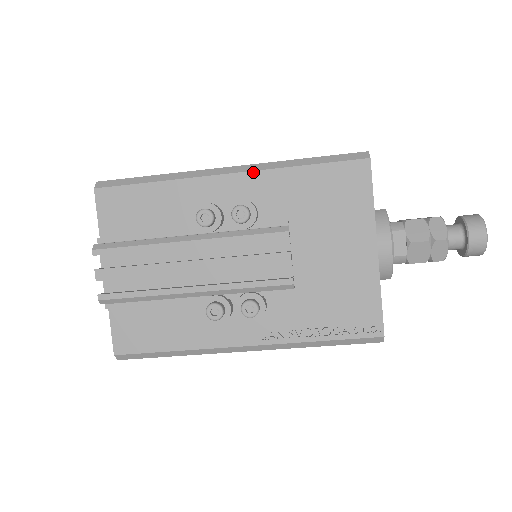
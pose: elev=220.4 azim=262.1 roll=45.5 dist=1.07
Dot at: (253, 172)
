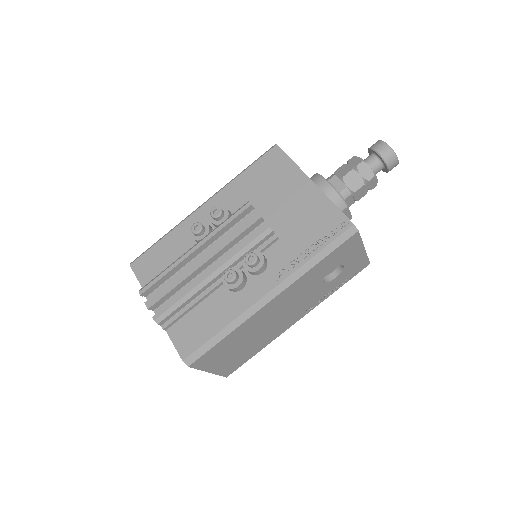
Dot at: (216, 195)
